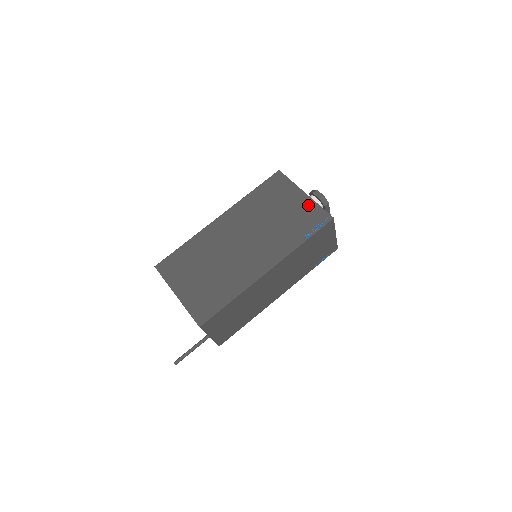
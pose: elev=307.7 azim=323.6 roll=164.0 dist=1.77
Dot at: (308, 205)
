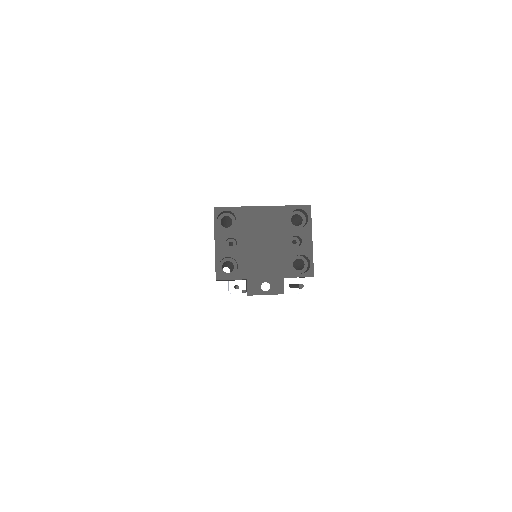
Dot at: occluded
